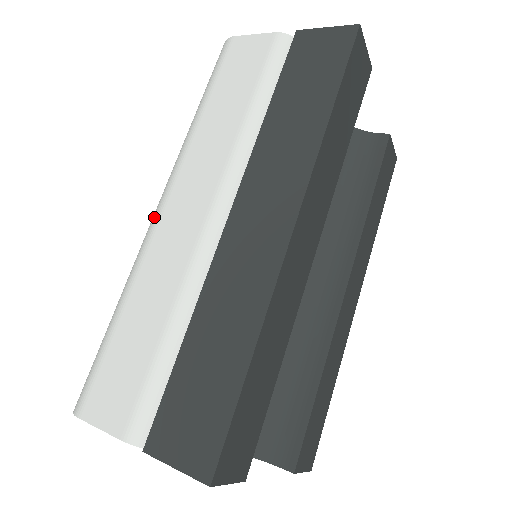
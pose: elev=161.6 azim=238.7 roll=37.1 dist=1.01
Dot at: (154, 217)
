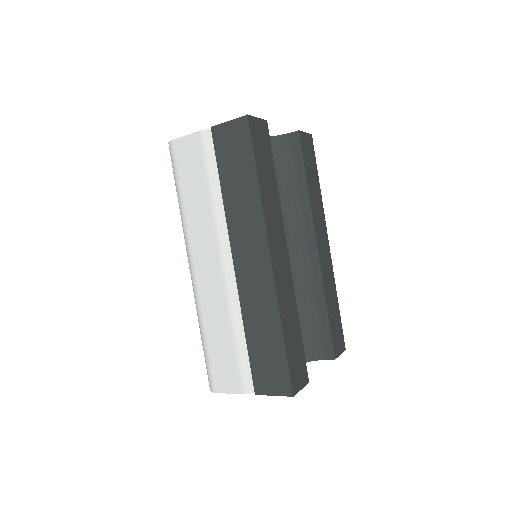
Dot at: (192, 276)
